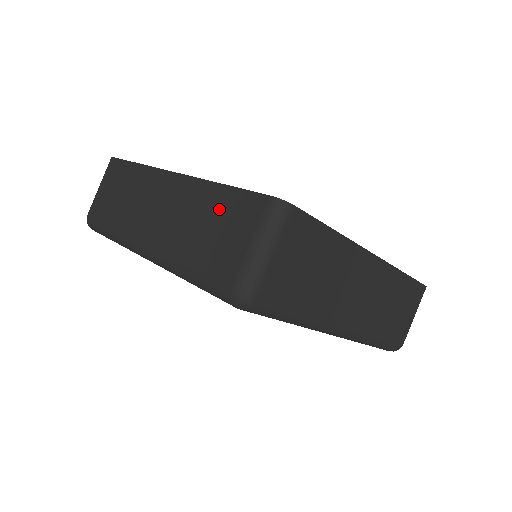
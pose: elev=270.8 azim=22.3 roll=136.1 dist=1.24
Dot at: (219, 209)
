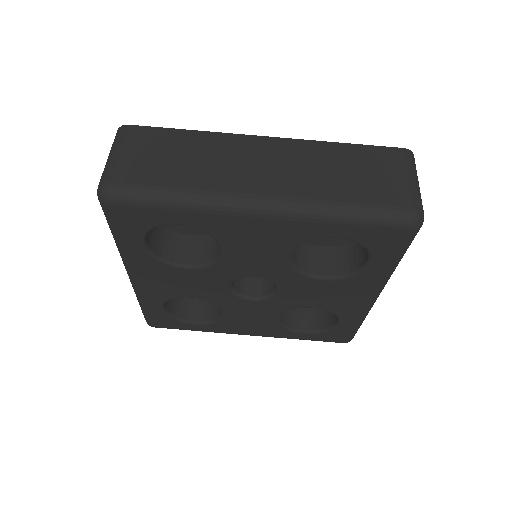
Dot at: occluded
